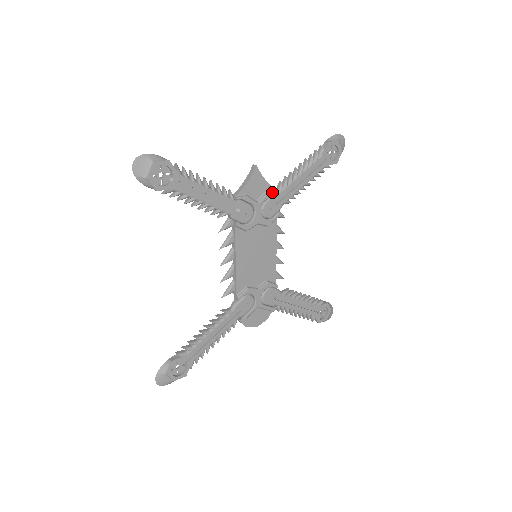
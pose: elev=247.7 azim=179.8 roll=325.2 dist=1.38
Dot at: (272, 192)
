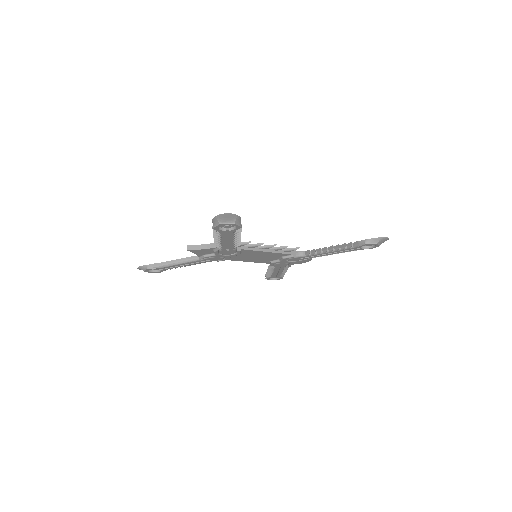
Dot at: (216, 251)
